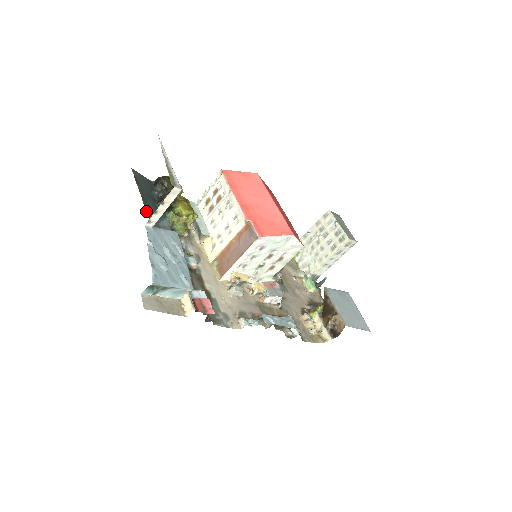
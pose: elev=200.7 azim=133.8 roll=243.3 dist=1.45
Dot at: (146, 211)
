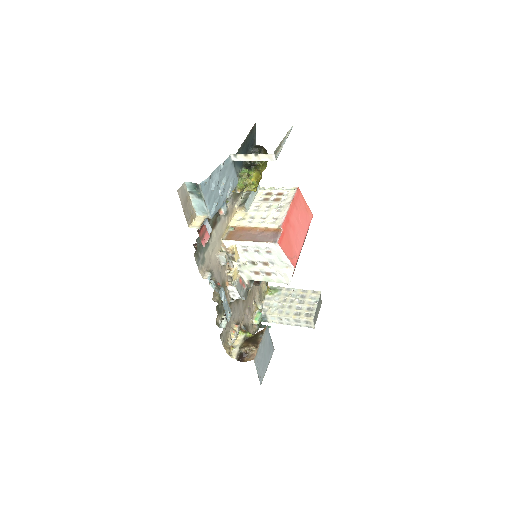
Dot at: (238, 150)
